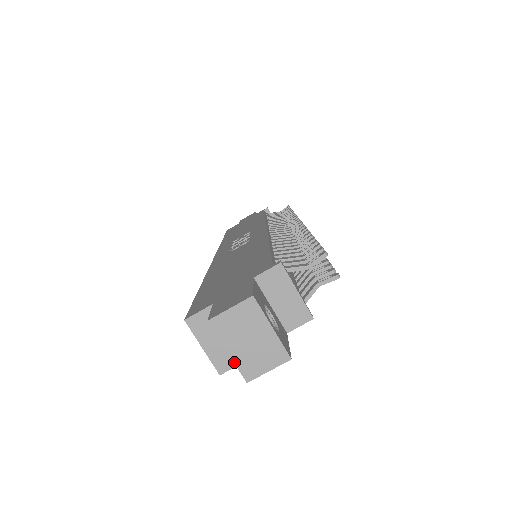
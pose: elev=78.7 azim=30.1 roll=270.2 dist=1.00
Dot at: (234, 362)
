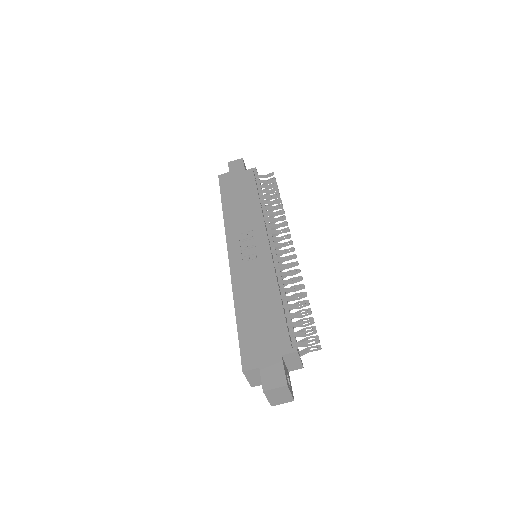
Dot at: (269, 401)
